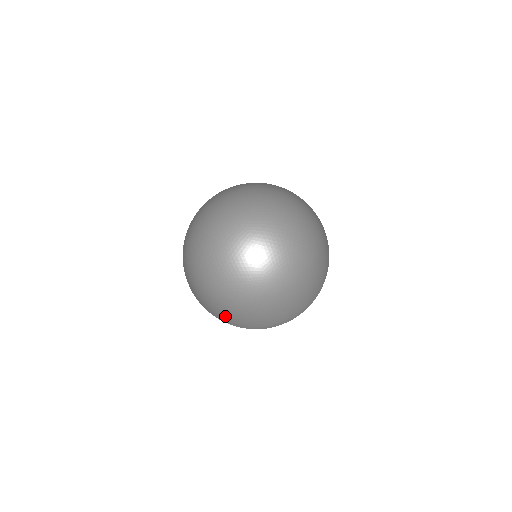
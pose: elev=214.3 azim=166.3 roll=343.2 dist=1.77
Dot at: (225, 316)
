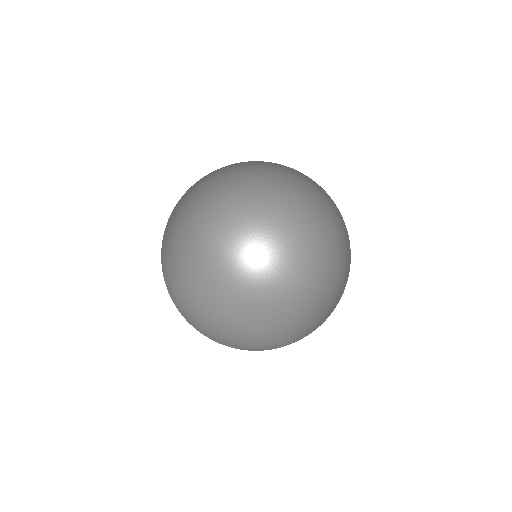
Dot at: (180, 256)
